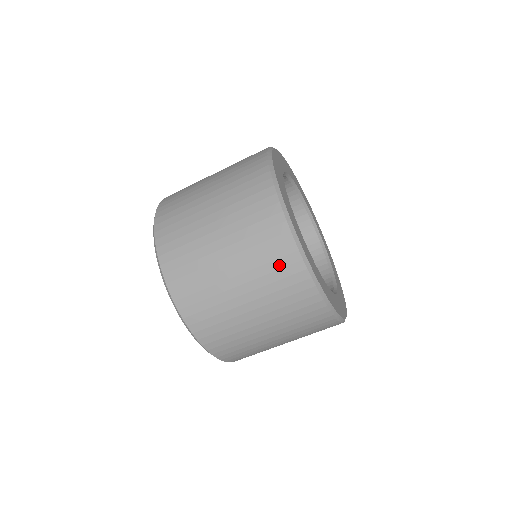
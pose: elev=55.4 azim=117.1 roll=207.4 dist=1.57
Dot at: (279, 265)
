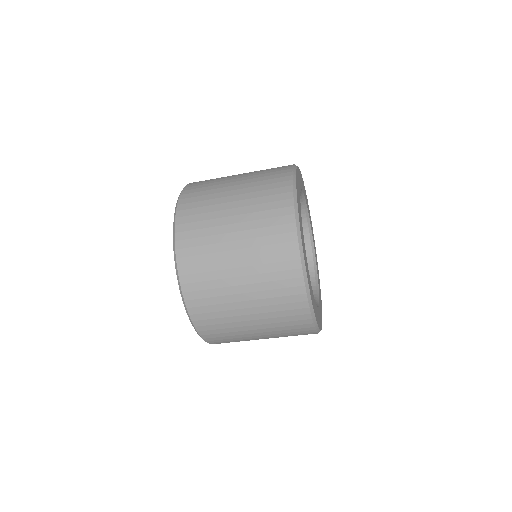
Dot at: occluded
